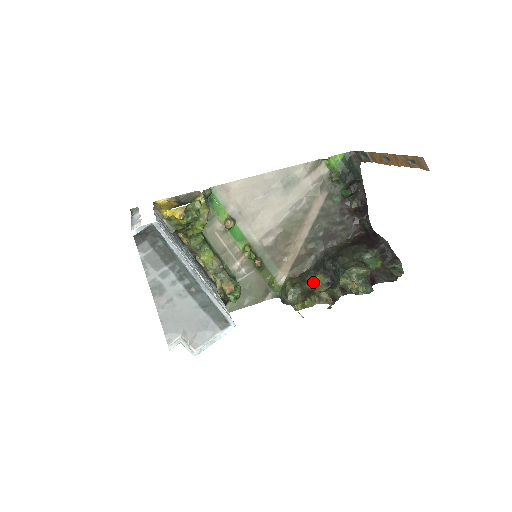
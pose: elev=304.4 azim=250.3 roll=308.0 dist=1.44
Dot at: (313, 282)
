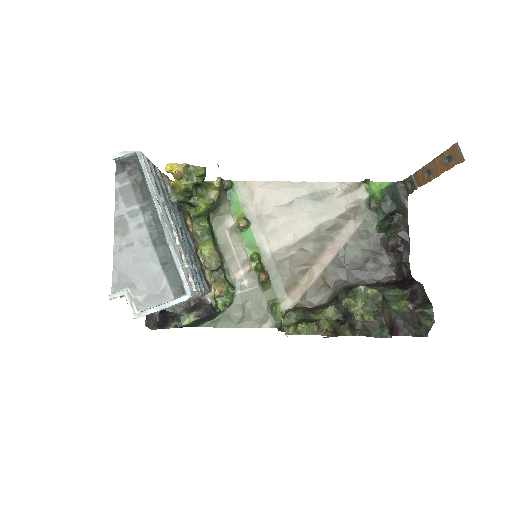
Dot at: (320, 315)
